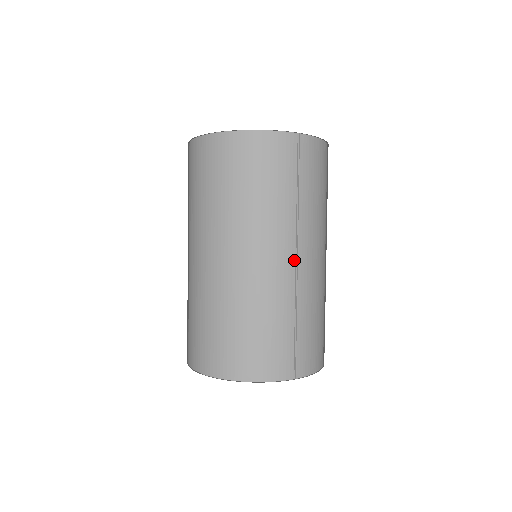
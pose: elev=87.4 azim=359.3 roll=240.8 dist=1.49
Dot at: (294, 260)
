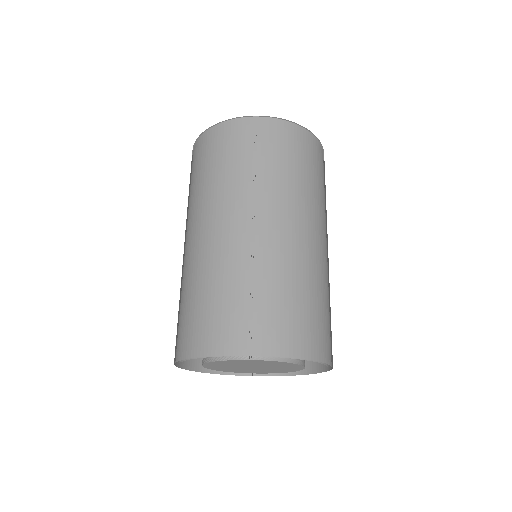
Dot at: (254, 226)
